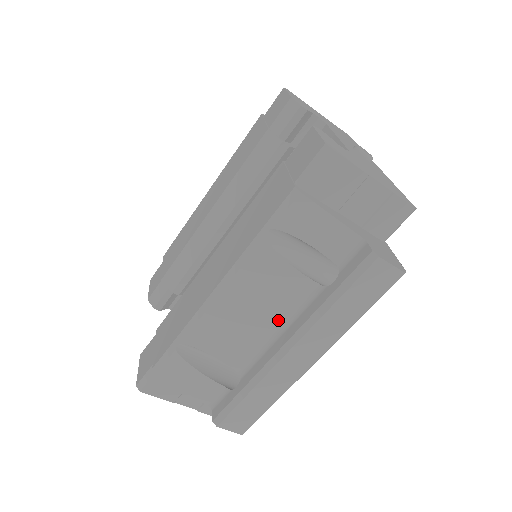
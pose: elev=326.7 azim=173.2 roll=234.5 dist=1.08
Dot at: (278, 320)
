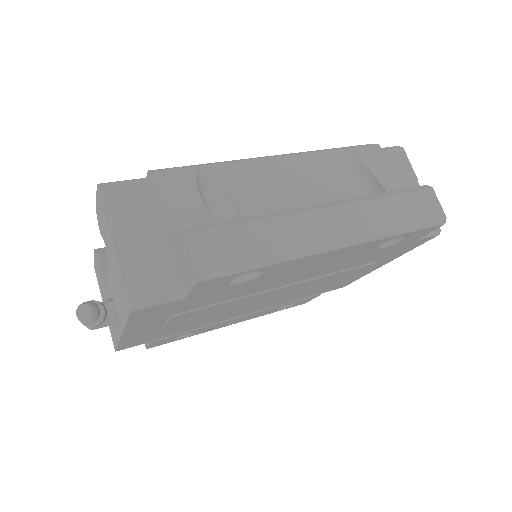
Dot at: (316, 202)
